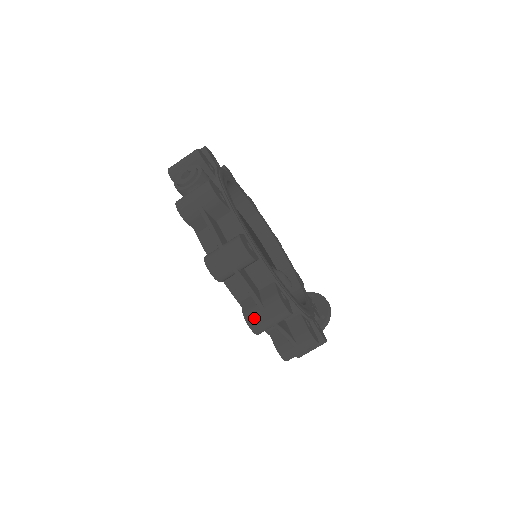
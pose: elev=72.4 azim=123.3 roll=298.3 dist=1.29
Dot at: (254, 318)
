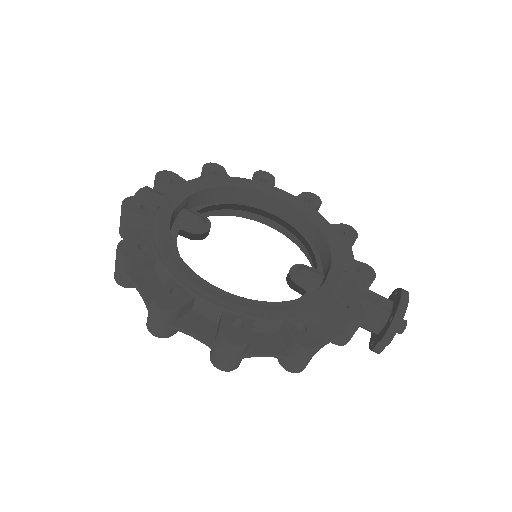
Dot at: (147, 319)
